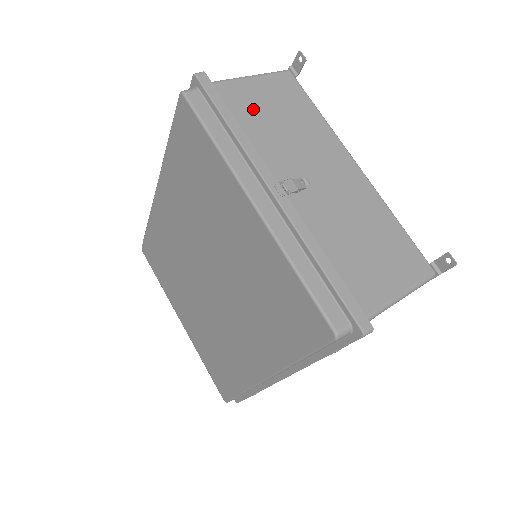
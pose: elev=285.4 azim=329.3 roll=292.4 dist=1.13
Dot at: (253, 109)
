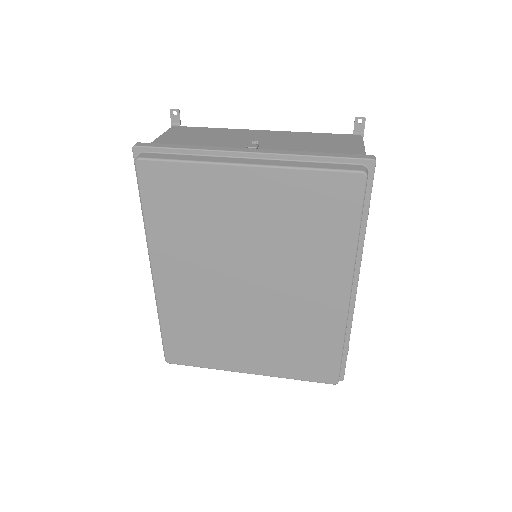
Dot at: (183, 143)
